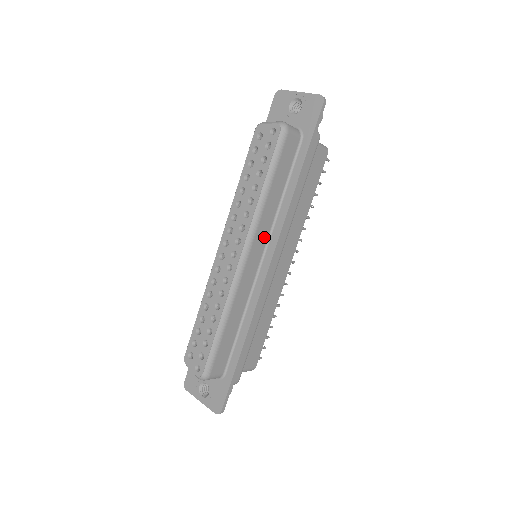
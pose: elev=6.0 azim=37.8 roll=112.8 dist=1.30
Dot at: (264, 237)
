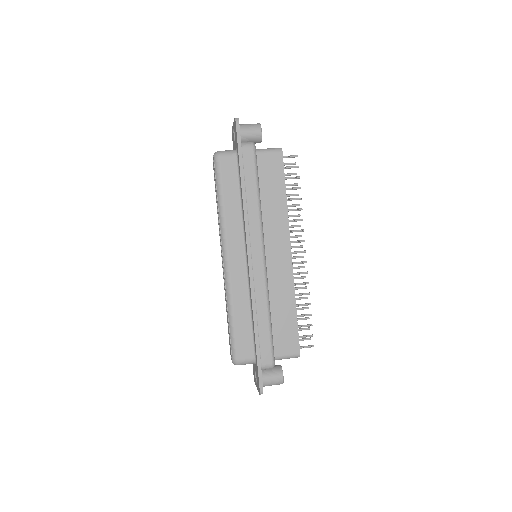
Dot at: (239, 238)
